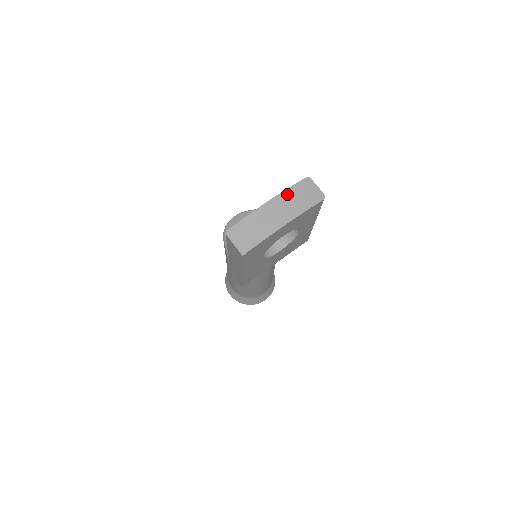
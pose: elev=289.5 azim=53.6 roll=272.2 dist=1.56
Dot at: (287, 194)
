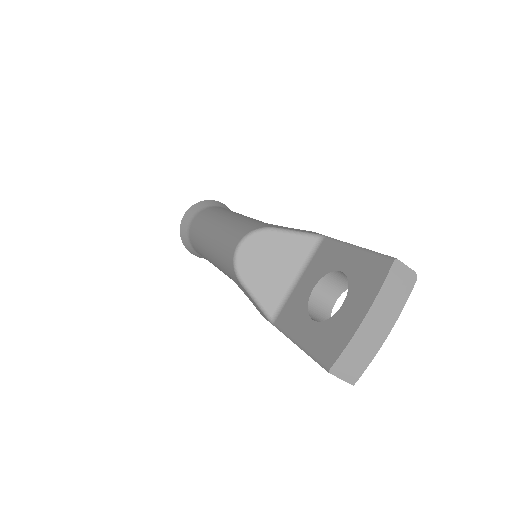
Dot at: (382, 296)
